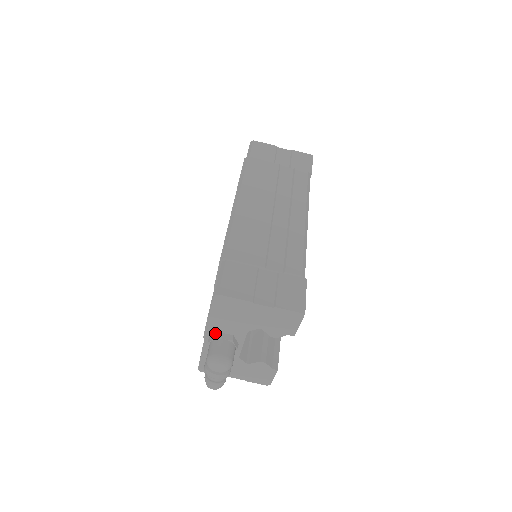
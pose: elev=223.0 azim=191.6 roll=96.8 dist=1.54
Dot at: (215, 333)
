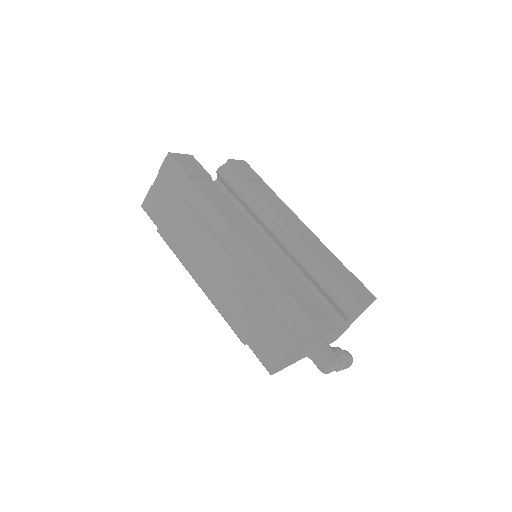
Dot at: (305, 355)
